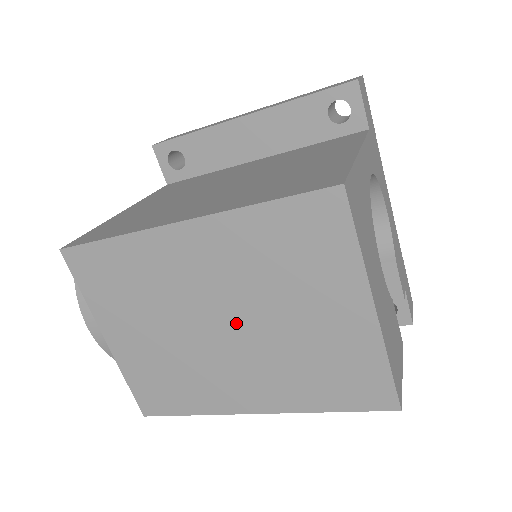
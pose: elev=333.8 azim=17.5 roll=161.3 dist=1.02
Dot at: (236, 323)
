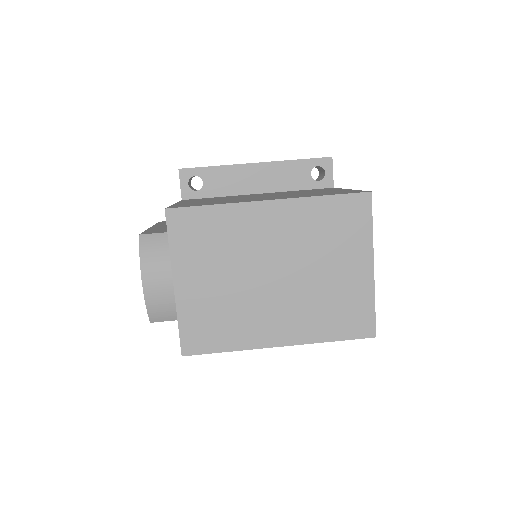
Dot at: (286, 274)
